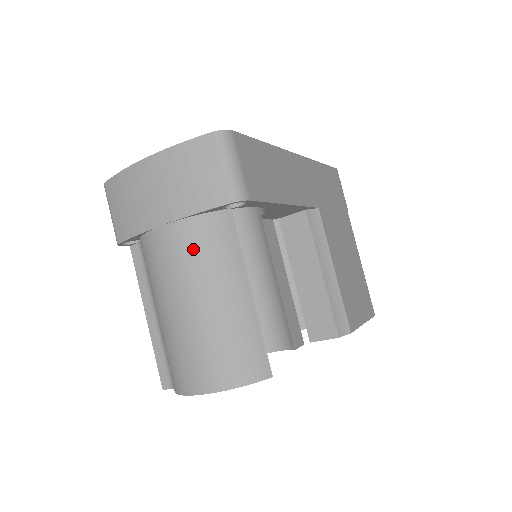
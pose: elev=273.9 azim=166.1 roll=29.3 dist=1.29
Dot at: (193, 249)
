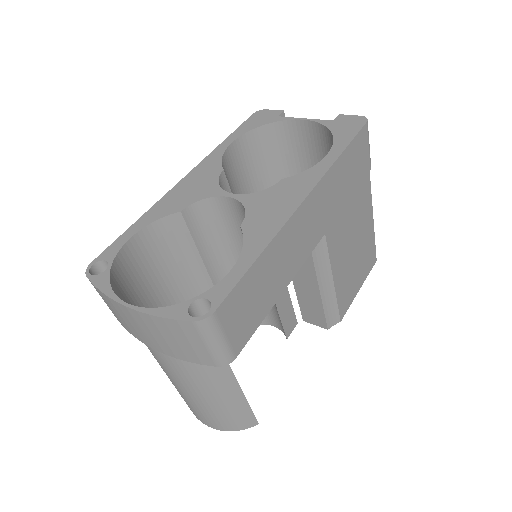
Dot at: (186, 372)
